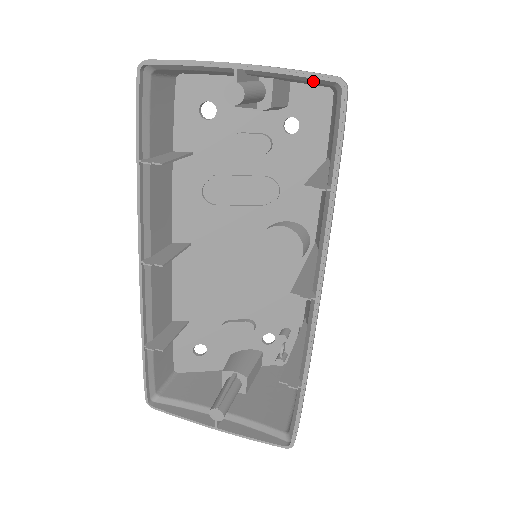
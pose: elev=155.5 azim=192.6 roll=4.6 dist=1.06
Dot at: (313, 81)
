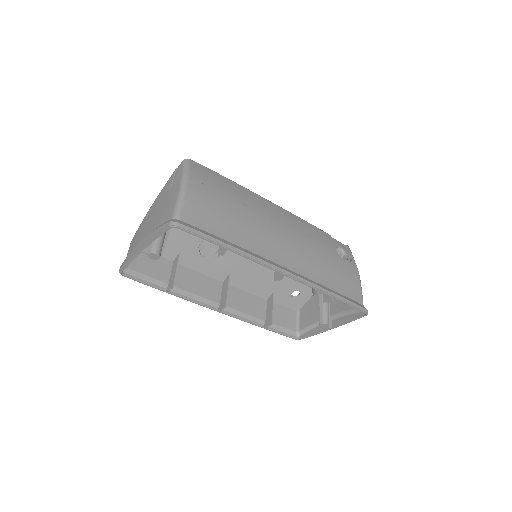
Dot at: occluded
